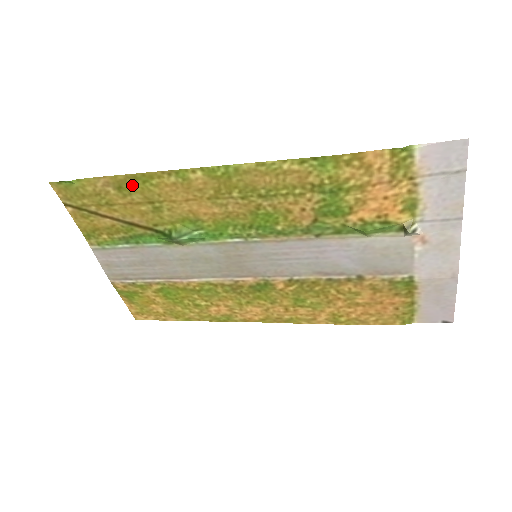
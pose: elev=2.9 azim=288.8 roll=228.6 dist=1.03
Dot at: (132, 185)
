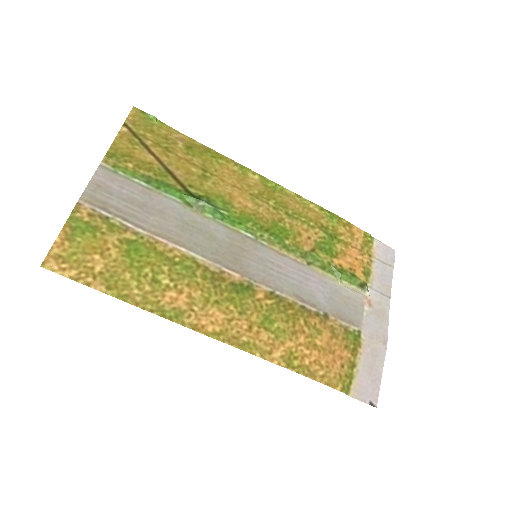
Dot at: (201, 152)
